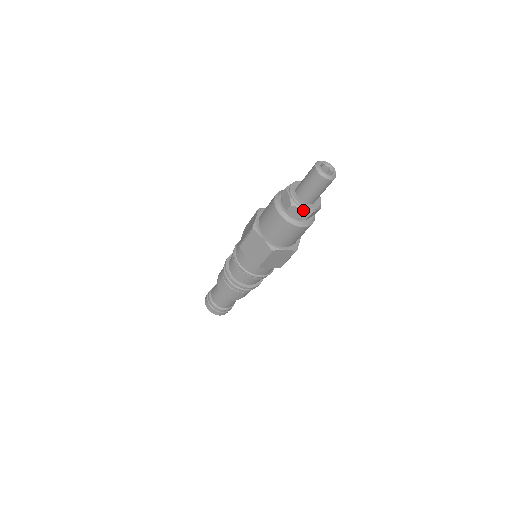
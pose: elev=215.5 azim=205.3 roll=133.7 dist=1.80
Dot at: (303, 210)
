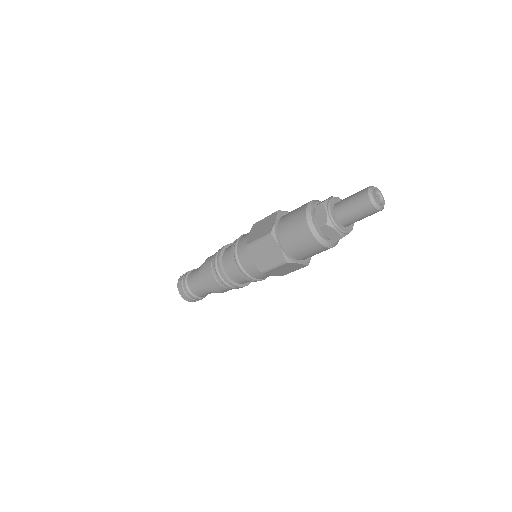
Dot at: occluded
